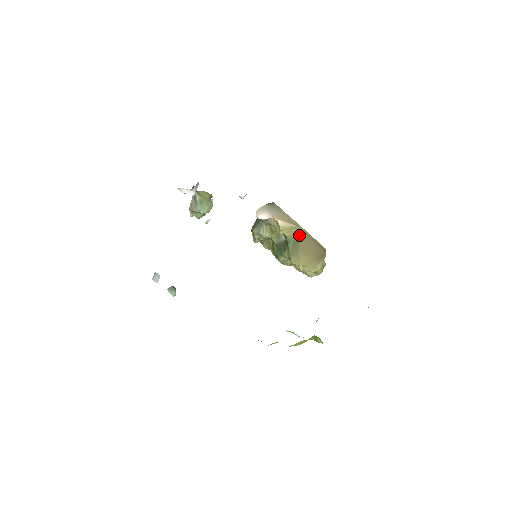
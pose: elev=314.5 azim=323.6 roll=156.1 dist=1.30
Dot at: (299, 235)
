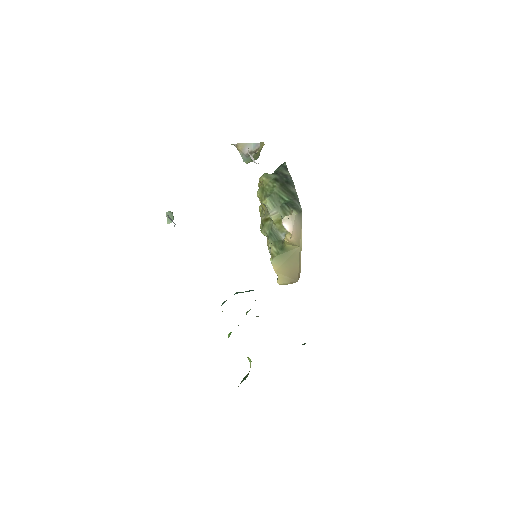
Dot at: (294, 254)
